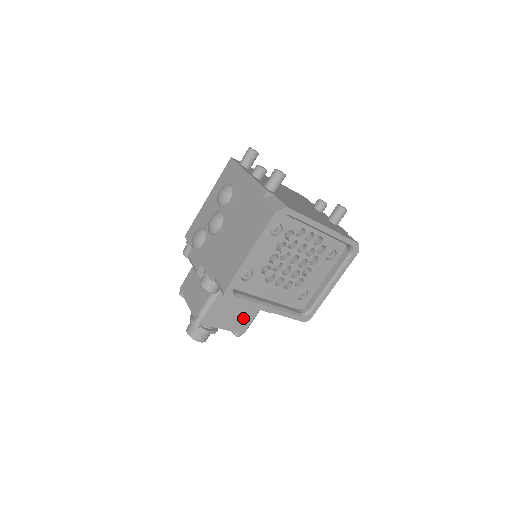
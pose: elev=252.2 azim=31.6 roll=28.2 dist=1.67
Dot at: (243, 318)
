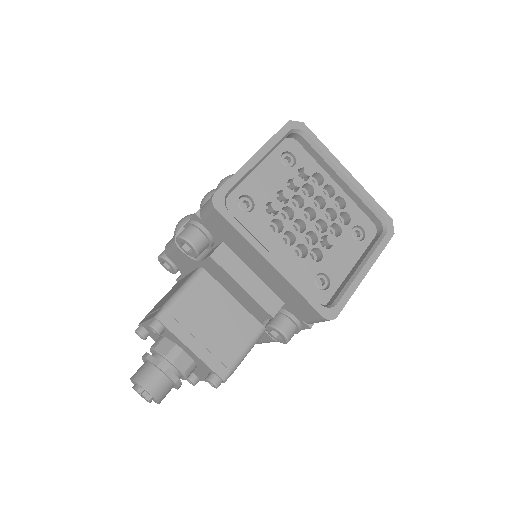
Dot at: (227, 344)
